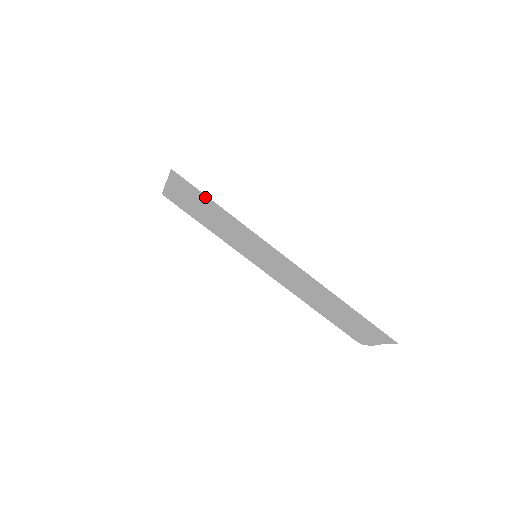
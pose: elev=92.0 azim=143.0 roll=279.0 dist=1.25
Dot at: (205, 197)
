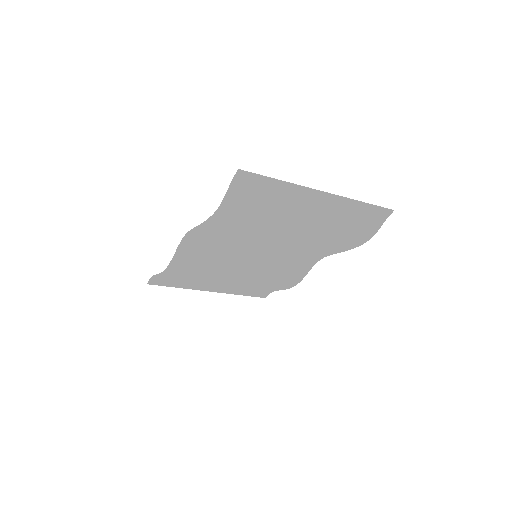
Dot at: (263, 178)
